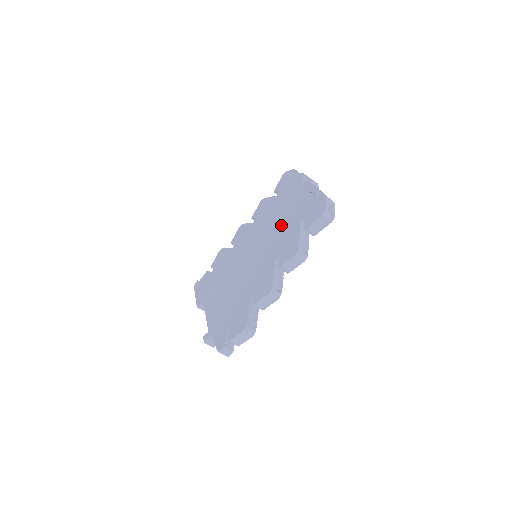
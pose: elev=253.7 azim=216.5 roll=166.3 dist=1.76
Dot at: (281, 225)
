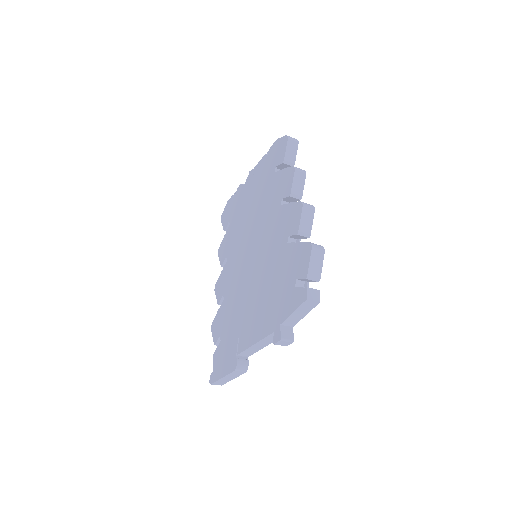
Dot at: (257, 205)
